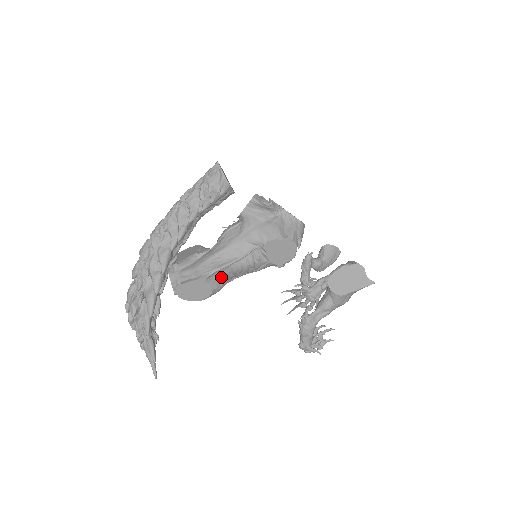
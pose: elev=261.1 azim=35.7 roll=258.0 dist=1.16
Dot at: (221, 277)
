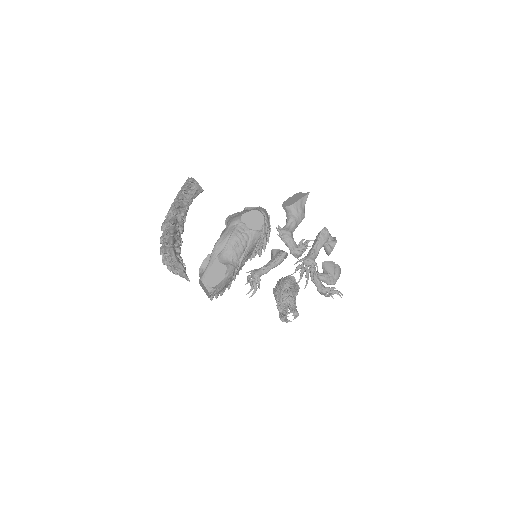
Dot at: (229, 257)
